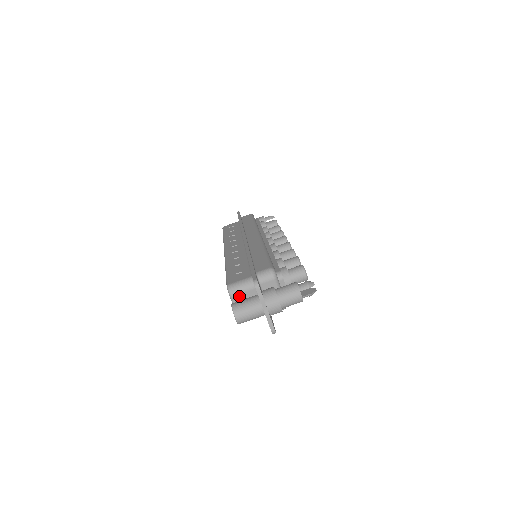
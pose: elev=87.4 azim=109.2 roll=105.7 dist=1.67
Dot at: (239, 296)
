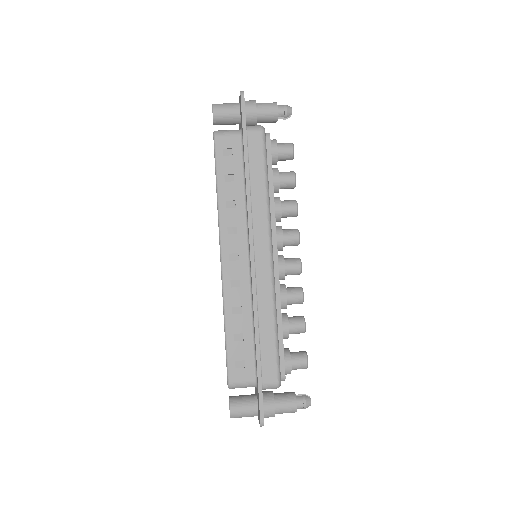
Dot at: occluded
